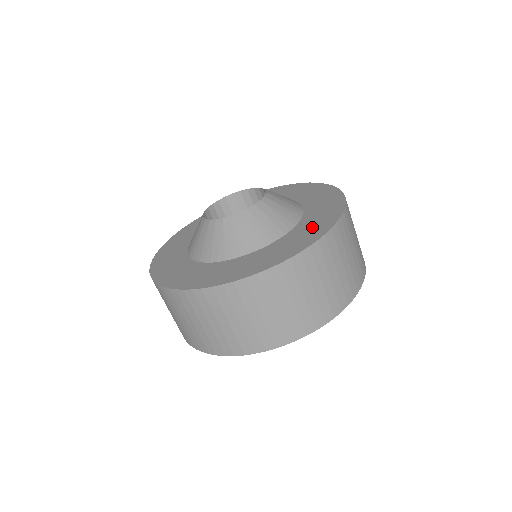
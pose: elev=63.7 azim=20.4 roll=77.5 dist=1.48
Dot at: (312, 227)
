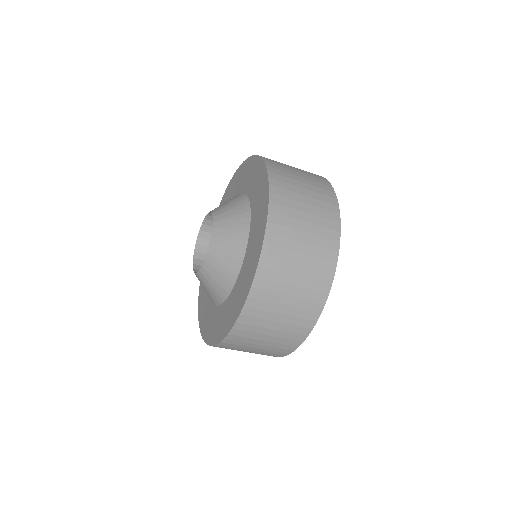
Dot at: (243, 284)
